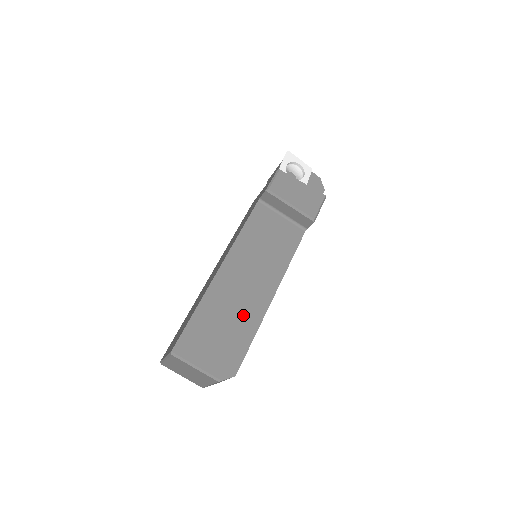
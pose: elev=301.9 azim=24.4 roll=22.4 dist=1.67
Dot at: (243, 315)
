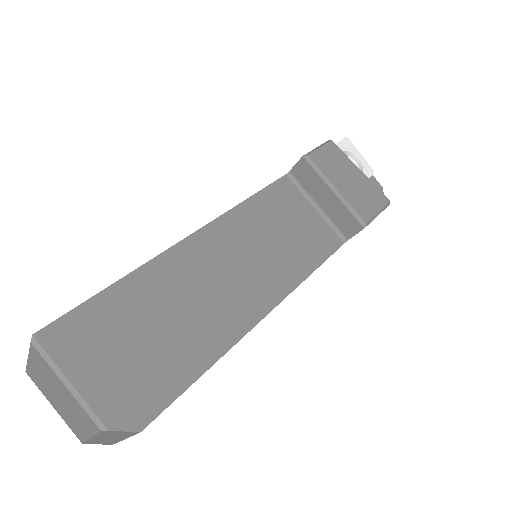
Dot at: (200, 325)
